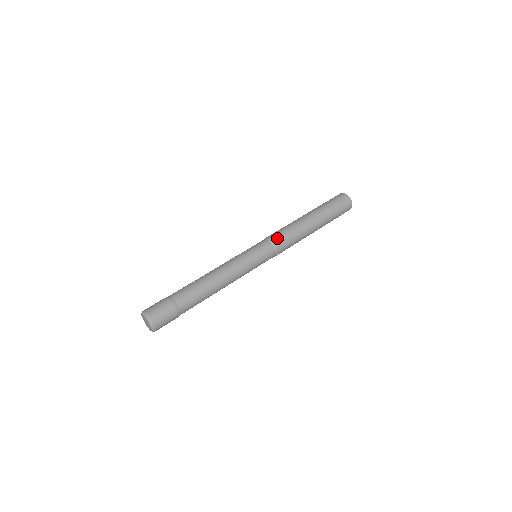
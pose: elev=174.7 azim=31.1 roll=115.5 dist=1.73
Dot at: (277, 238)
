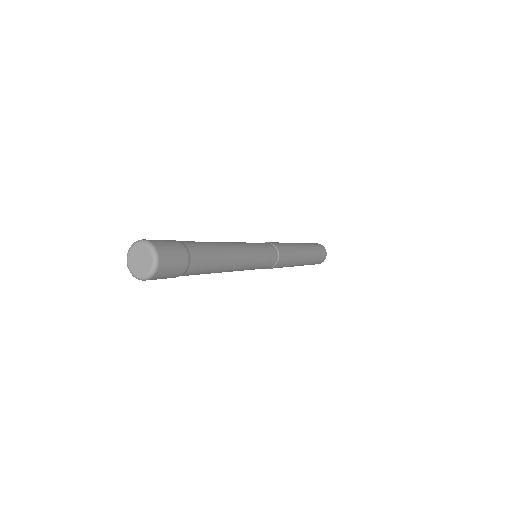
Dot at: (274, 242)
